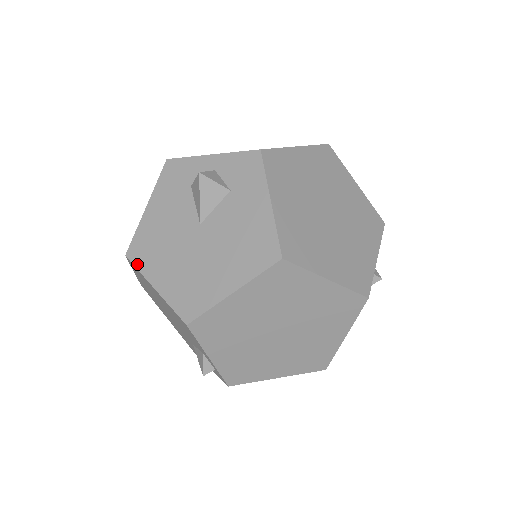
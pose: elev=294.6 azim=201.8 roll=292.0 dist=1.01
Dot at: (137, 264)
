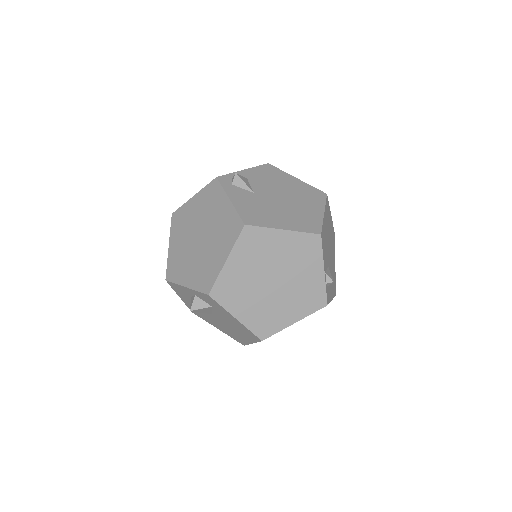
Dot at: occluded
